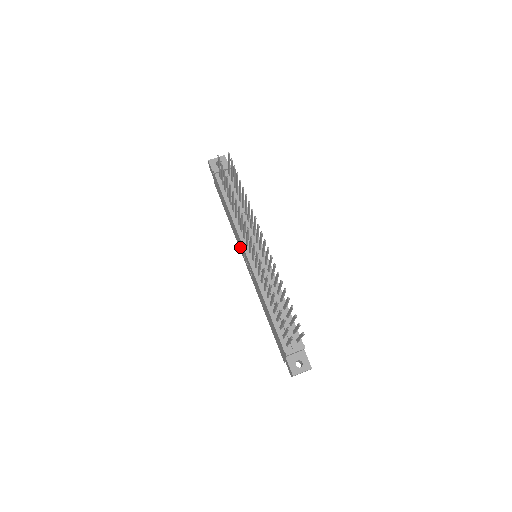
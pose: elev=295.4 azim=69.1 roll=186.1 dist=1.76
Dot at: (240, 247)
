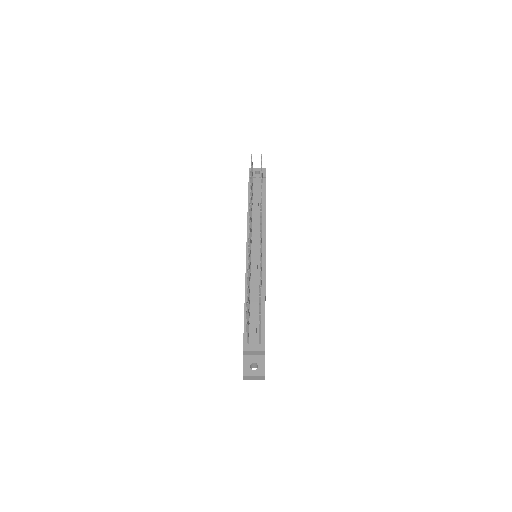
Dot at: occluded
